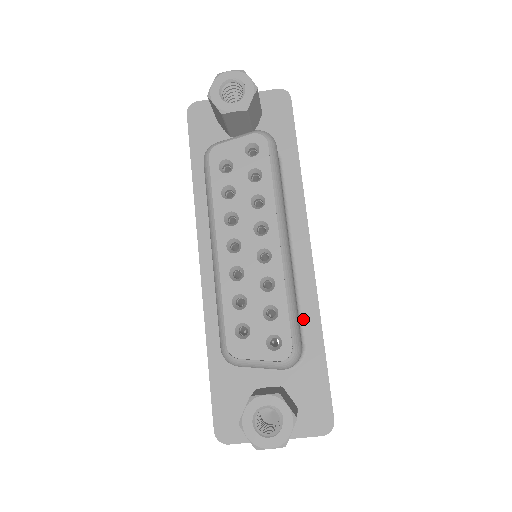
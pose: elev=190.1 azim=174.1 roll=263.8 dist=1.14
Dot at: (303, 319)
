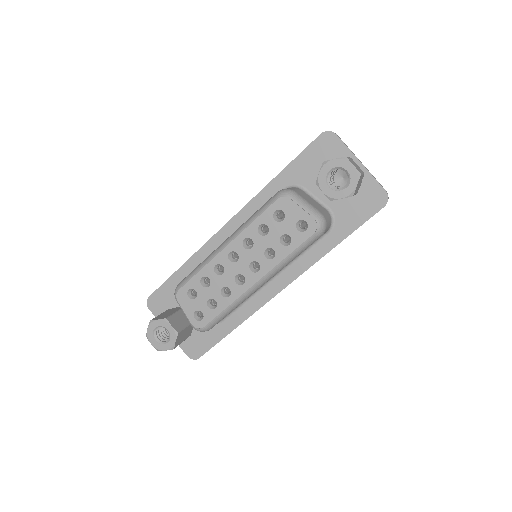
Dot at: (237, 311)
